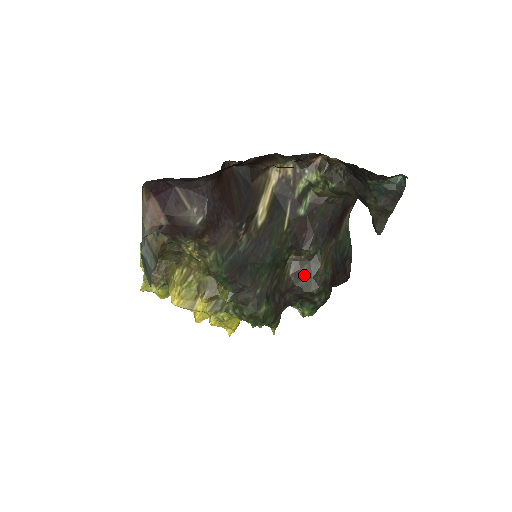
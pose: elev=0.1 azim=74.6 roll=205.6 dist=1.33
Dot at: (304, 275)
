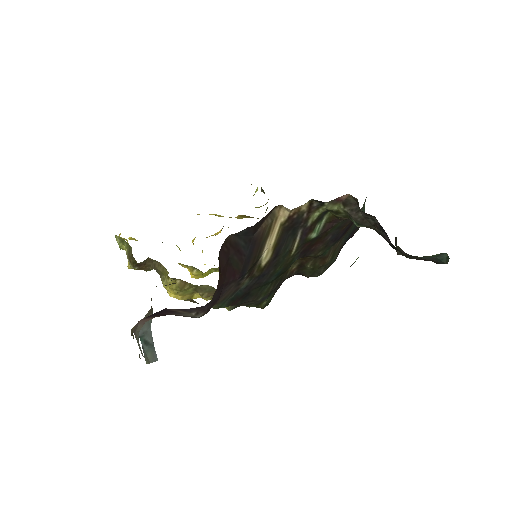
Dot at: (308, 268)
